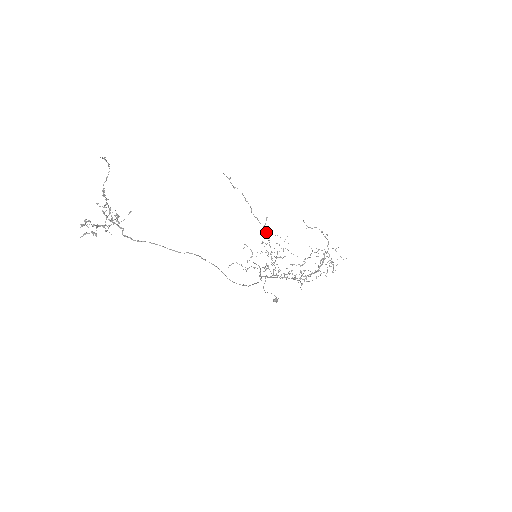
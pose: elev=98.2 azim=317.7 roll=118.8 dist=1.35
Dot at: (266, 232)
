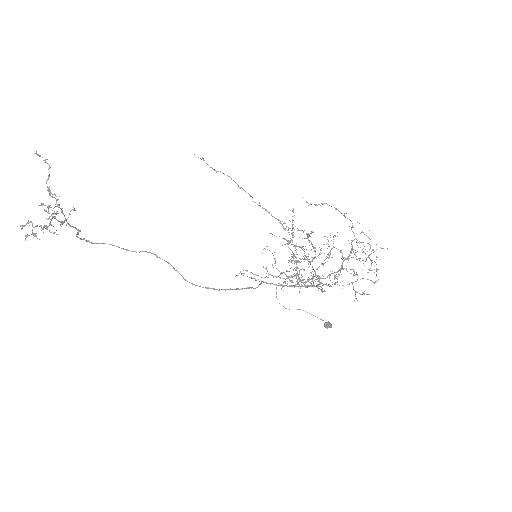
Dot at: occluded
